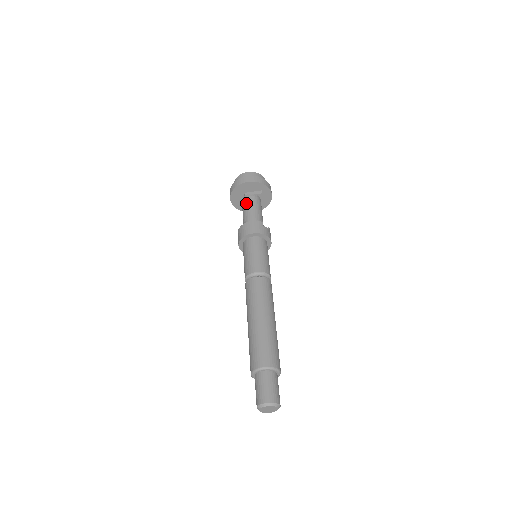
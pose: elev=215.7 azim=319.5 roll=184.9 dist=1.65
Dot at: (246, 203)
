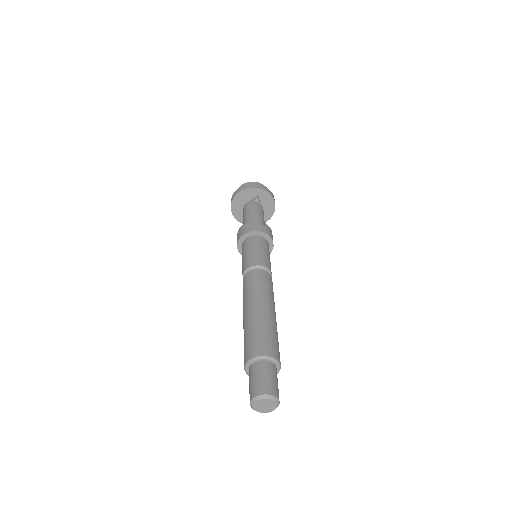
Dot at: (244, 213)
